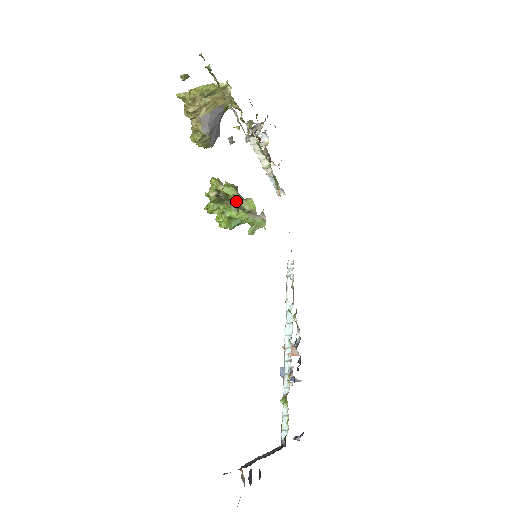
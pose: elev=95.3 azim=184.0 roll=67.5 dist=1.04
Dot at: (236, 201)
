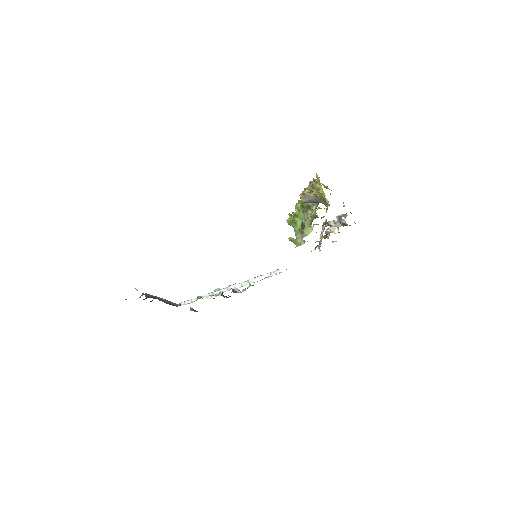
Dot at: occluded
